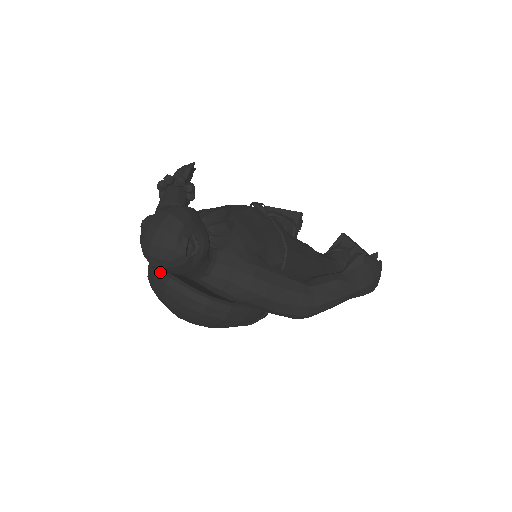
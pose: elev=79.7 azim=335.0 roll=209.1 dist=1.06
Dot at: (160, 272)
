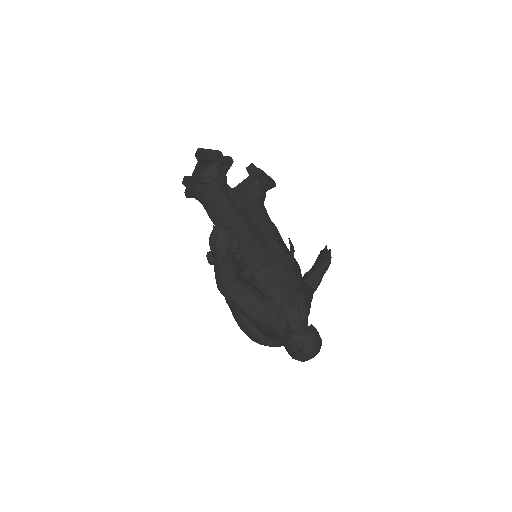
Dot at: (275, 344)
